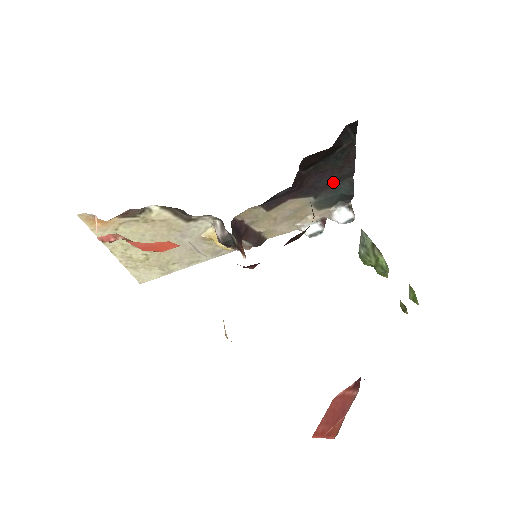
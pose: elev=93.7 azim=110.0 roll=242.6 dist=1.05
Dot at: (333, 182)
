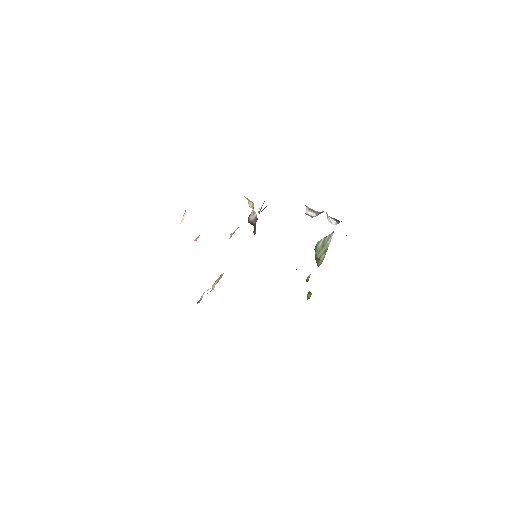
Dot at: occluded
